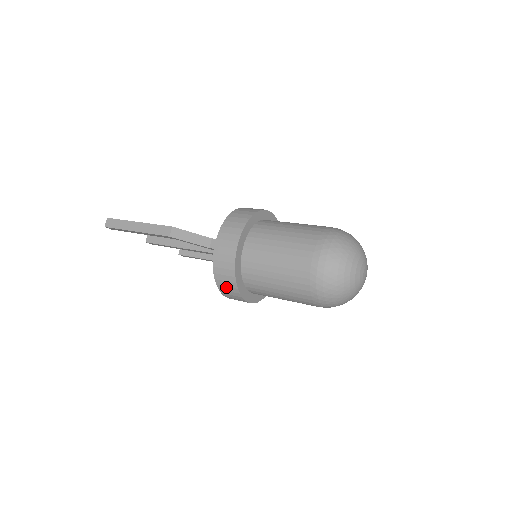
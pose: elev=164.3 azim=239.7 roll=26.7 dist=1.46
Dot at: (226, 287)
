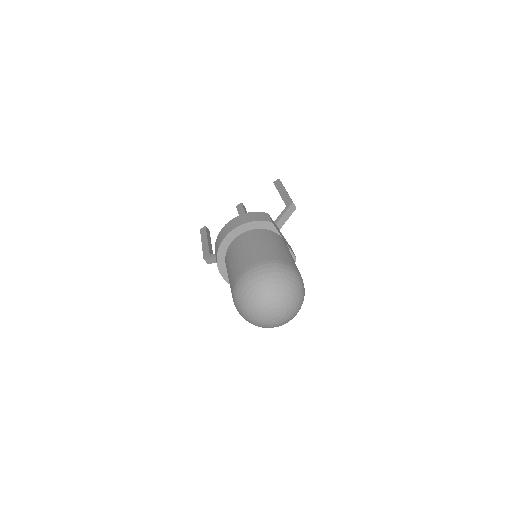
Dot at: occluded
